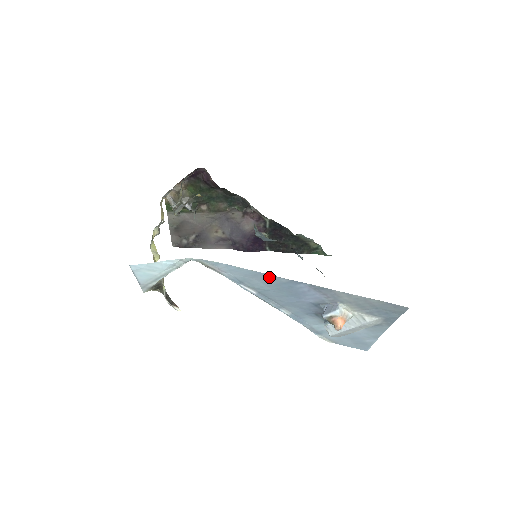
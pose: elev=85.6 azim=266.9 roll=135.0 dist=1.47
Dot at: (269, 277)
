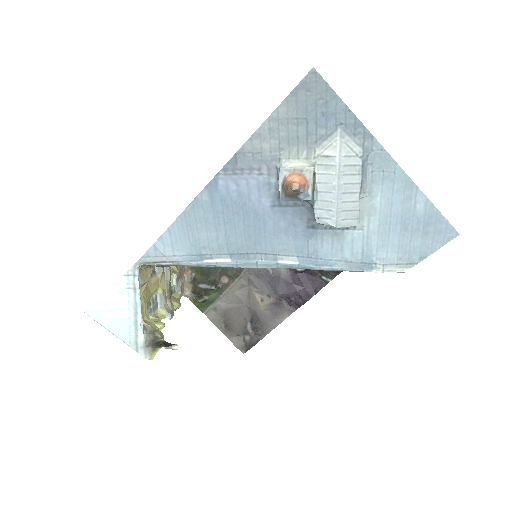
Dot at: (195, 210)
